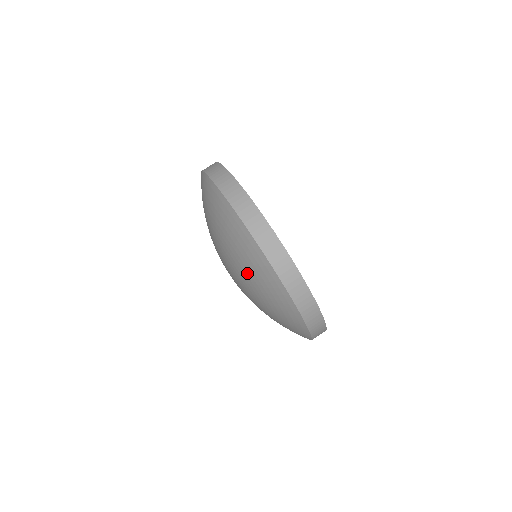
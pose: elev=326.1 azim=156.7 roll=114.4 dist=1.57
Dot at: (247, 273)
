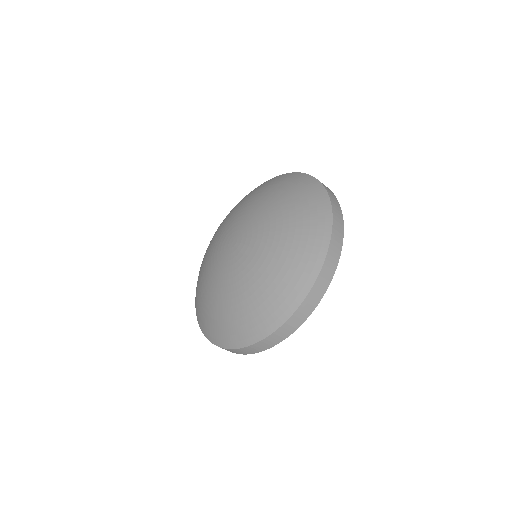
Dot at: (292, 219)
